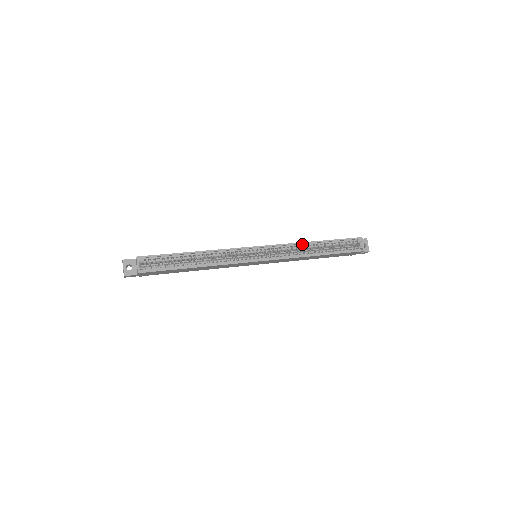
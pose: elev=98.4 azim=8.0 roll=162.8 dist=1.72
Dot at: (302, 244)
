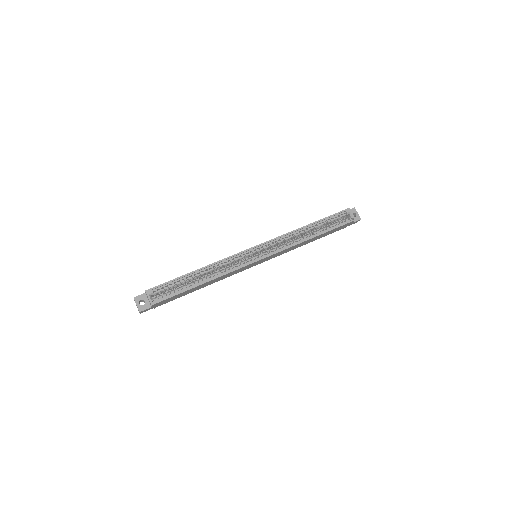
Dot at: (295, 231)
